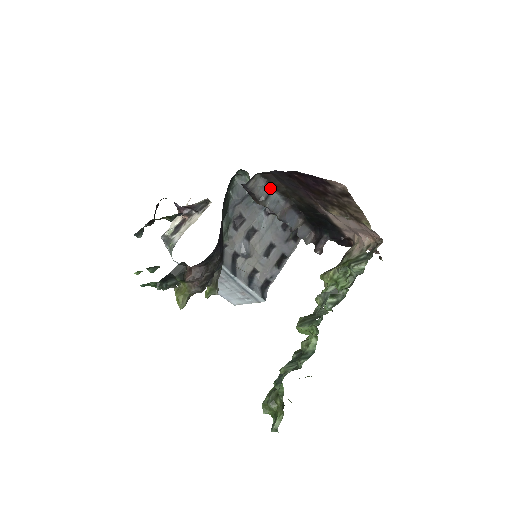
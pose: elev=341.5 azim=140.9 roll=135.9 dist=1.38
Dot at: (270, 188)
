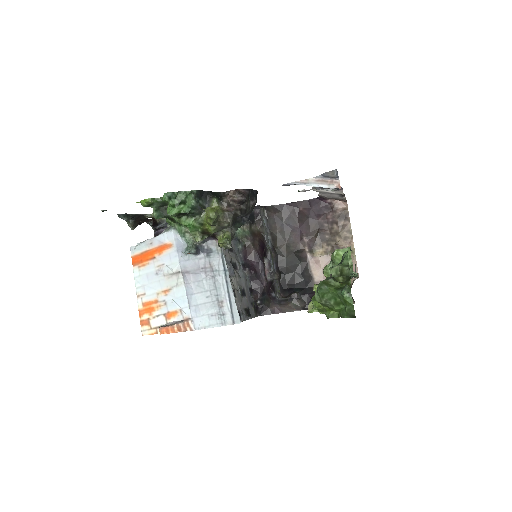
Dot at: (267, 228)
